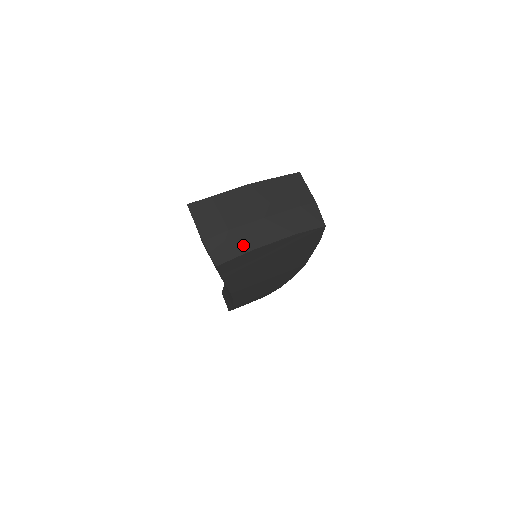
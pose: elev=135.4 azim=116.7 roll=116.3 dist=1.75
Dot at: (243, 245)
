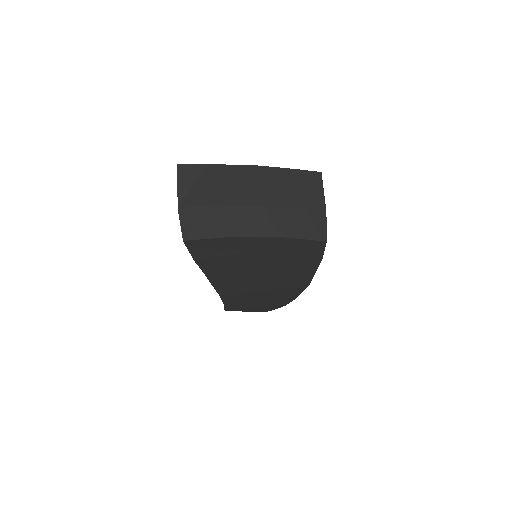
Dot at: (220, 228)
